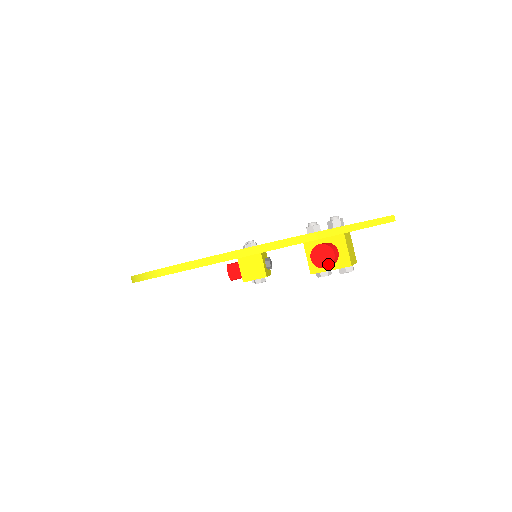
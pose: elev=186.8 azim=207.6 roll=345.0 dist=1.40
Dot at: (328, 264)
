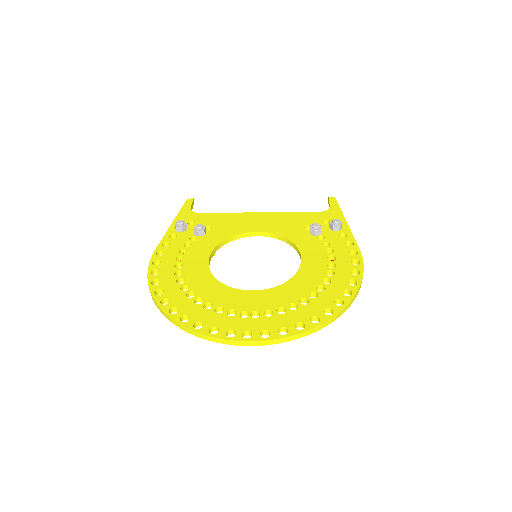
Dot at: occluded
